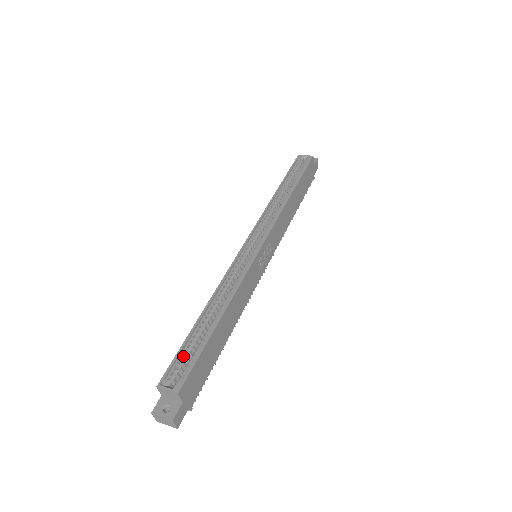
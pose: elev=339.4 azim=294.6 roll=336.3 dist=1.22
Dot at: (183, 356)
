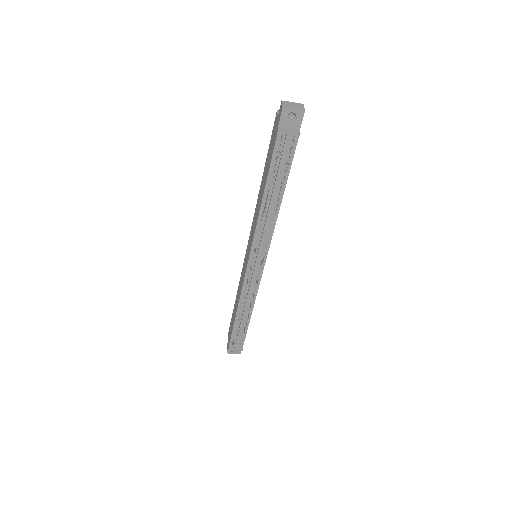
Dot at: occluded
